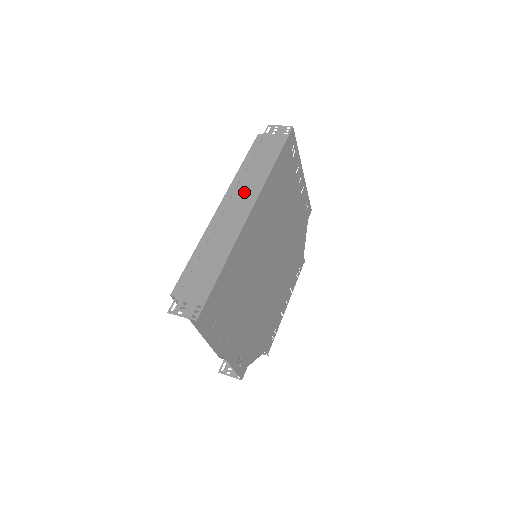
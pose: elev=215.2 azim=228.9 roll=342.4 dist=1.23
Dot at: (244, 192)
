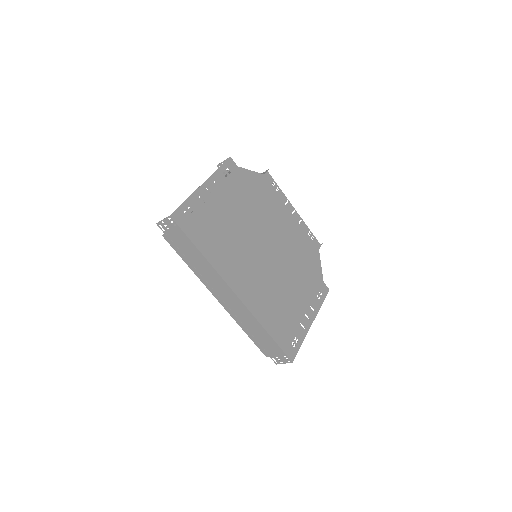
Dot at: (216, 285)
